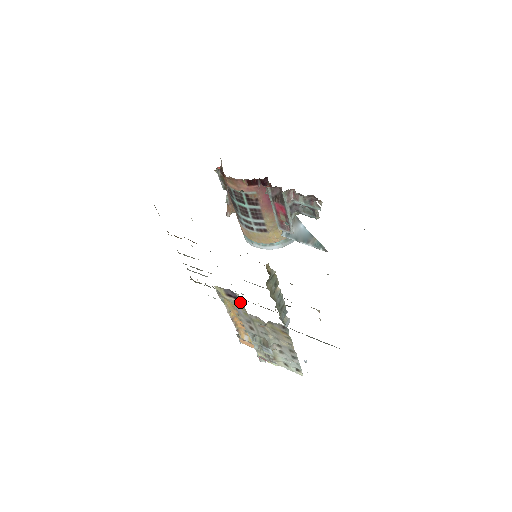
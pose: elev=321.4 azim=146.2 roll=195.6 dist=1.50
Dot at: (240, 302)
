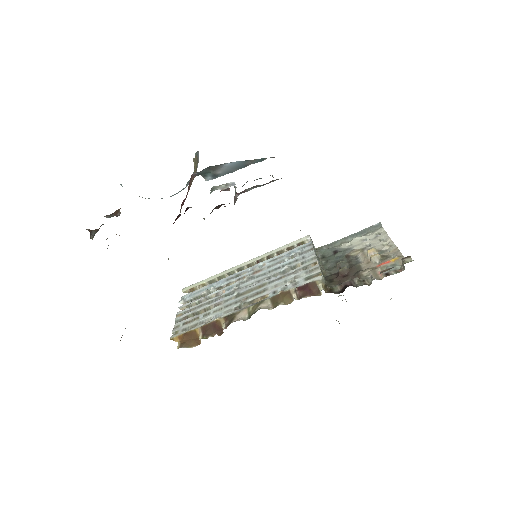
Dot at: occluded
